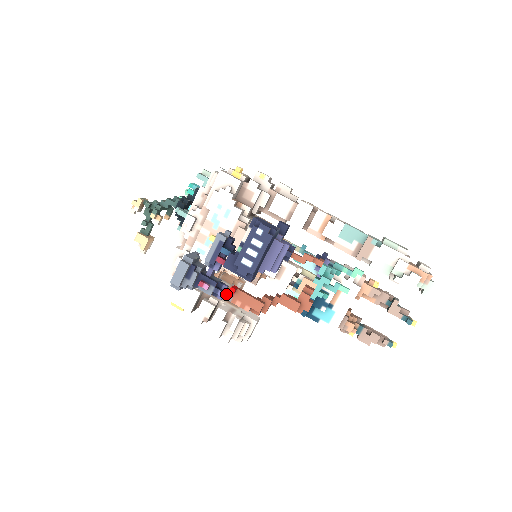
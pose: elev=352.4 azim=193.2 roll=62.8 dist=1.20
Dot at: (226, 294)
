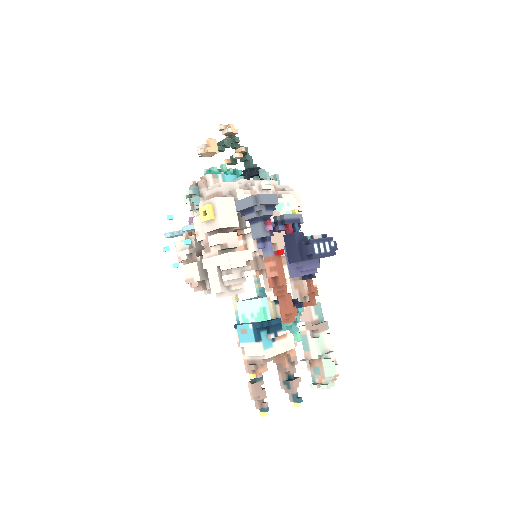
Dot at: occluded
